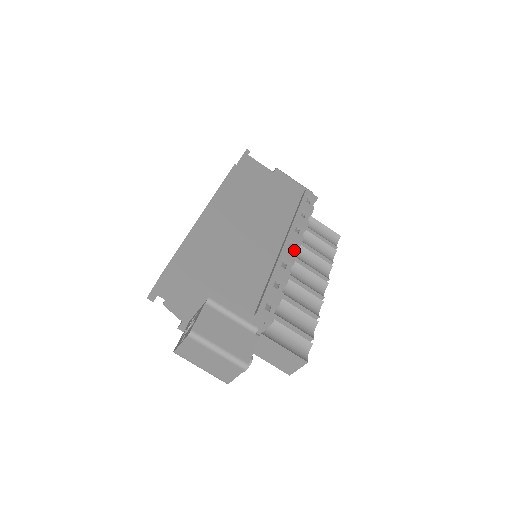
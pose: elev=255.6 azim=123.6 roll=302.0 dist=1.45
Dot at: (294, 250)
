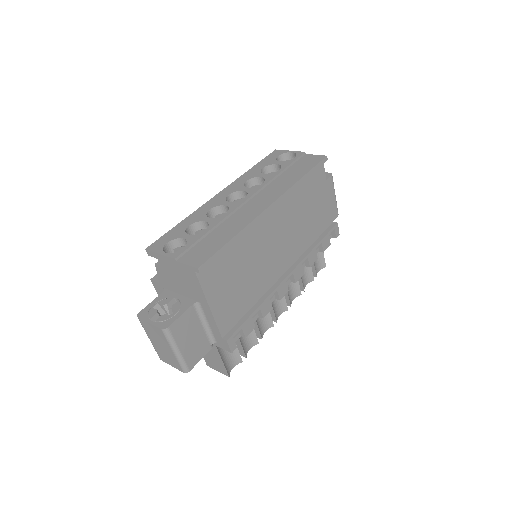
Dot at: (288, 282)
